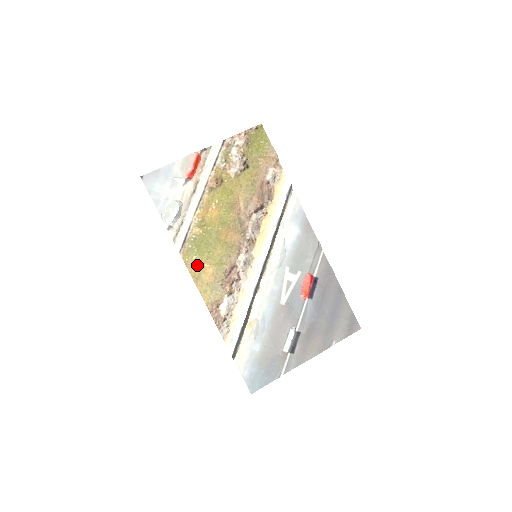
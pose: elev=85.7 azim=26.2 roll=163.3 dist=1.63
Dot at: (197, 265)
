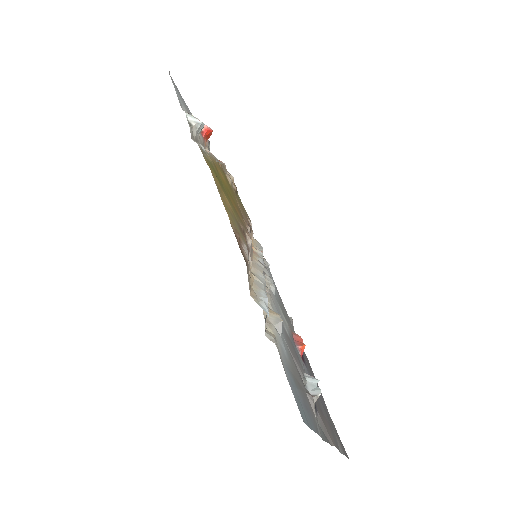
Dot at: (216, 180)
